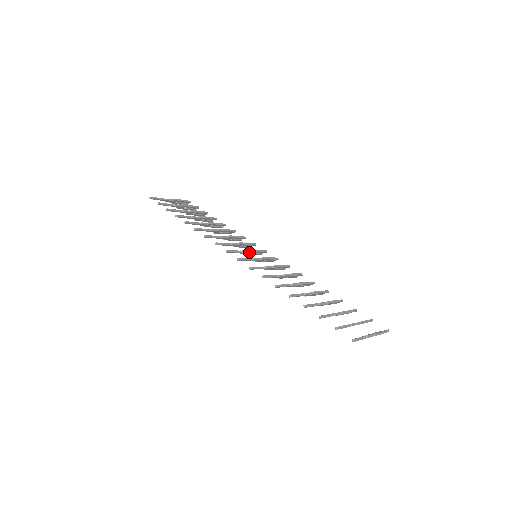
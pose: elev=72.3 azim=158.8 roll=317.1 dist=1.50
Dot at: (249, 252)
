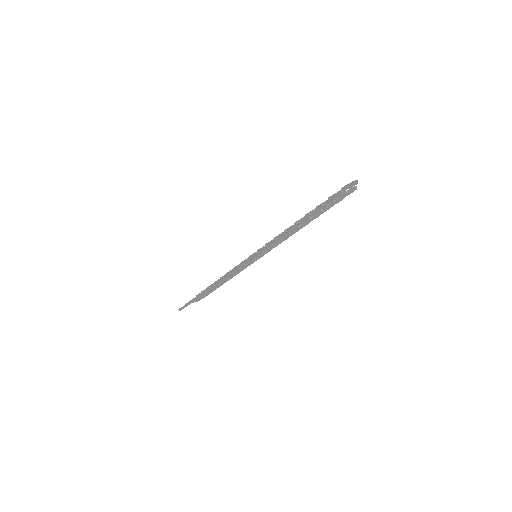
Dot at: occluded
